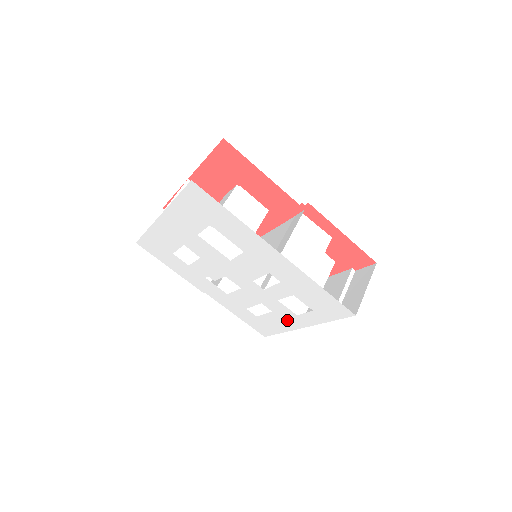
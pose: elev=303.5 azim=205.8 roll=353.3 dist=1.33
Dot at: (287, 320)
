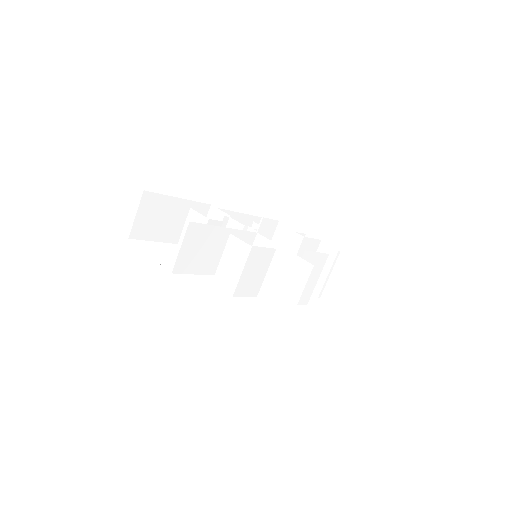
Dot at: occluded
